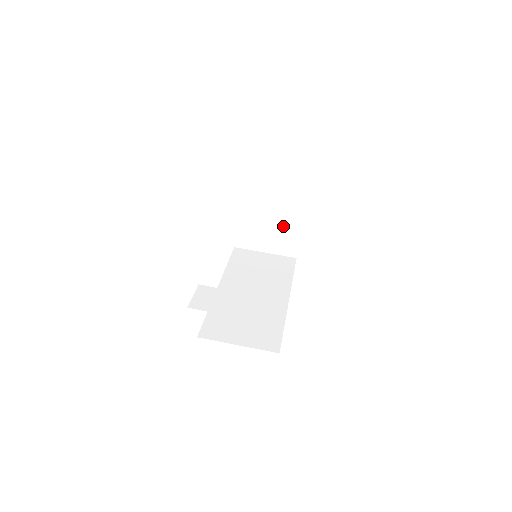
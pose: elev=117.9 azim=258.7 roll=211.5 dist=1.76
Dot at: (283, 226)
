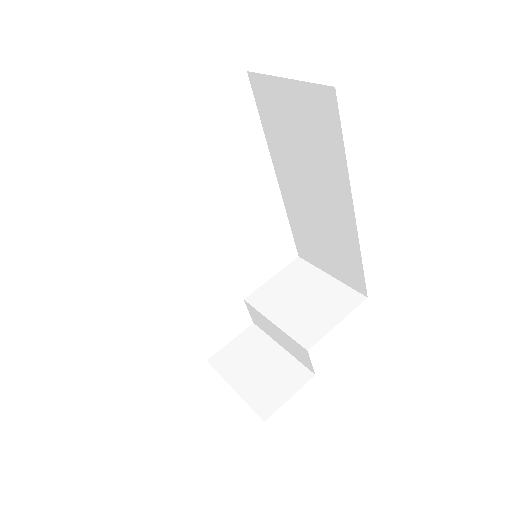
Dot at: (295, 330)
